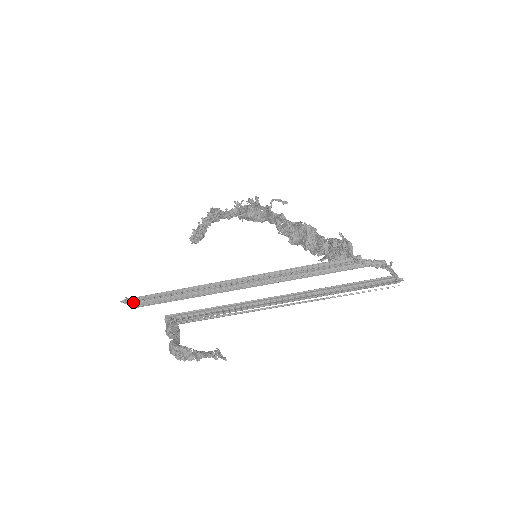
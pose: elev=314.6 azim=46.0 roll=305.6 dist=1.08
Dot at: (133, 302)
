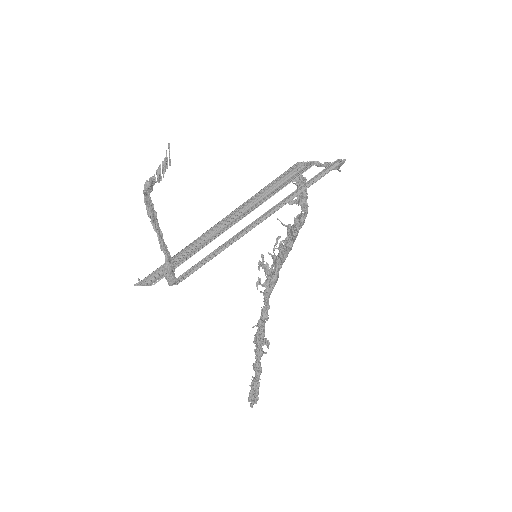
Dot at: (144, 281)
